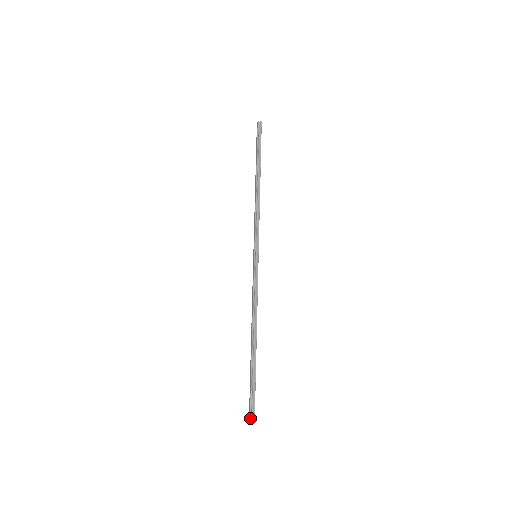
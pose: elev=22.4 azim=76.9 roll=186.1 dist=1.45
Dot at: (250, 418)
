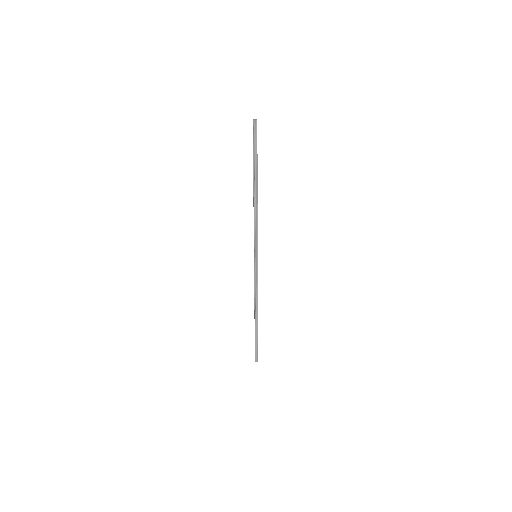
Dot at: occluded
